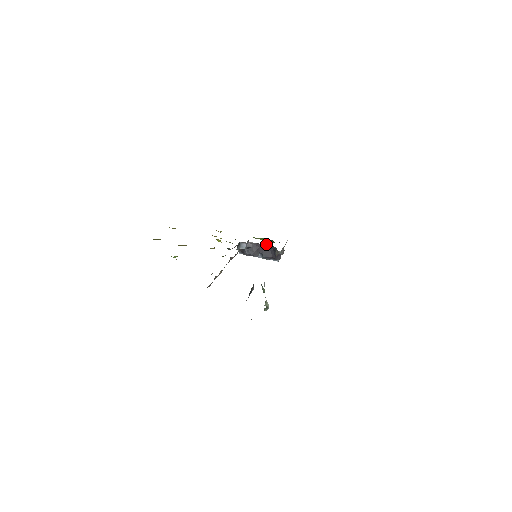
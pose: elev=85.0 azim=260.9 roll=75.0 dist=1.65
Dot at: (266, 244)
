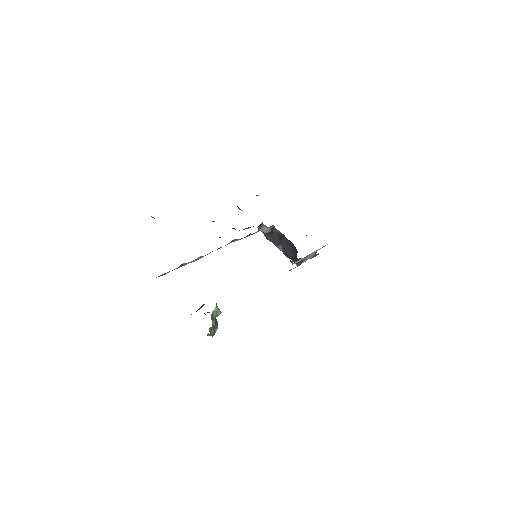
Dot at: occluded
